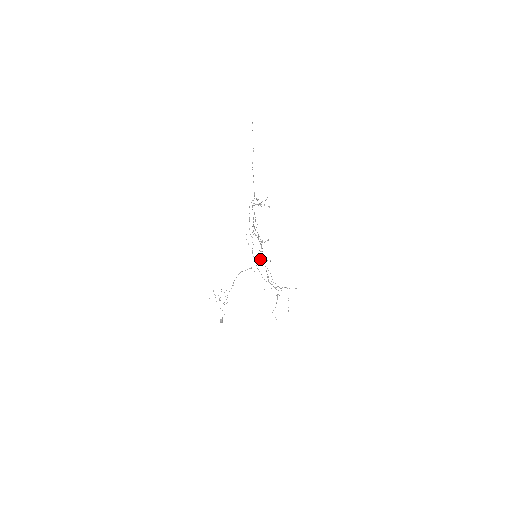
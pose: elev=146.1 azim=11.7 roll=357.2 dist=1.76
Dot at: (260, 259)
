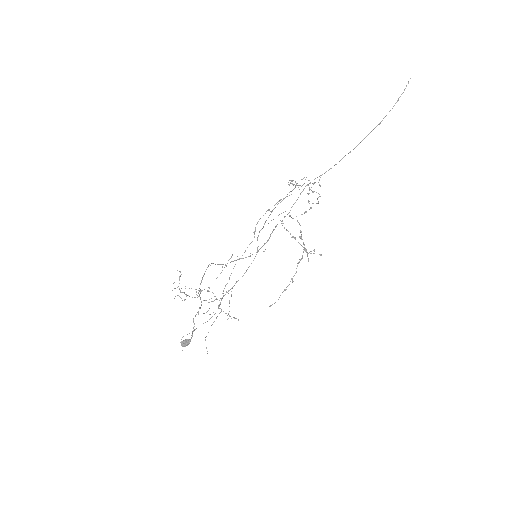
Dot at: occluded
